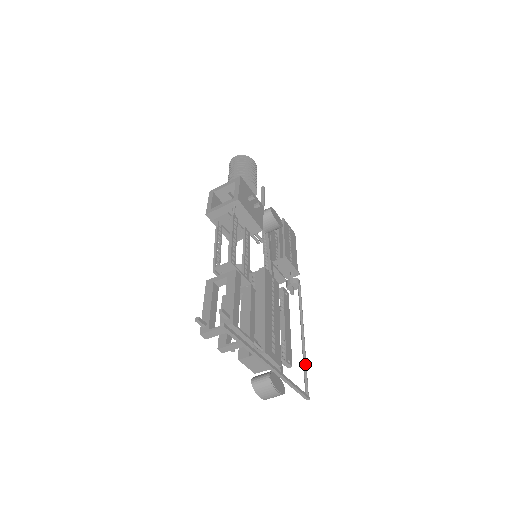
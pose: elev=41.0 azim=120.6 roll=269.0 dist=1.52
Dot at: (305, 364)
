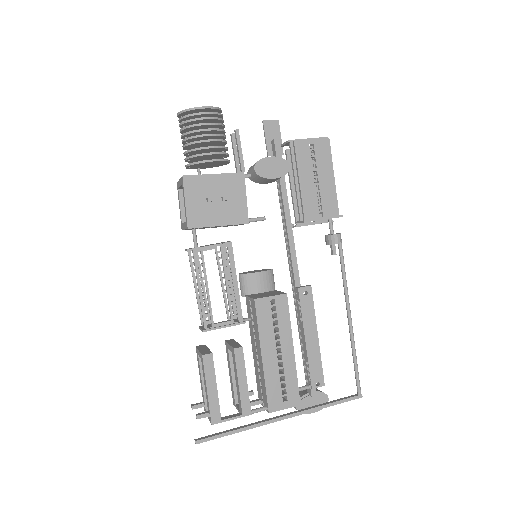
Dot at: (354, 358)
